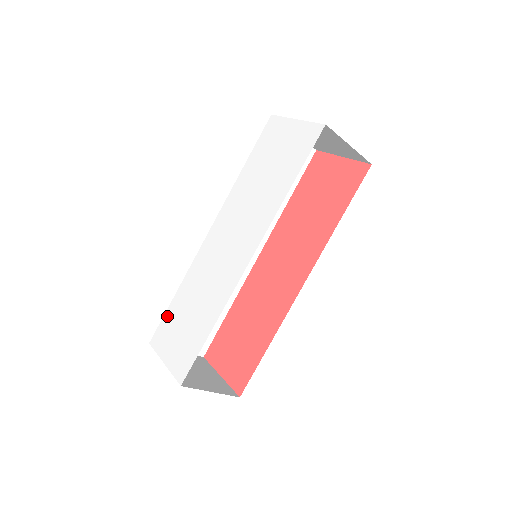
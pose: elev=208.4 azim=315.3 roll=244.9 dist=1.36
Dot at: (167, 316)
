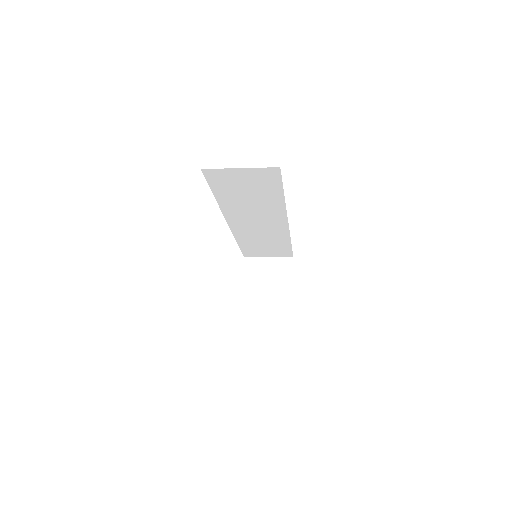
Dot at: occluded
